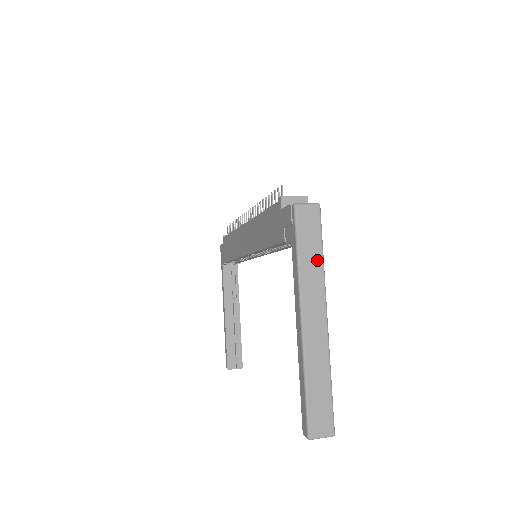
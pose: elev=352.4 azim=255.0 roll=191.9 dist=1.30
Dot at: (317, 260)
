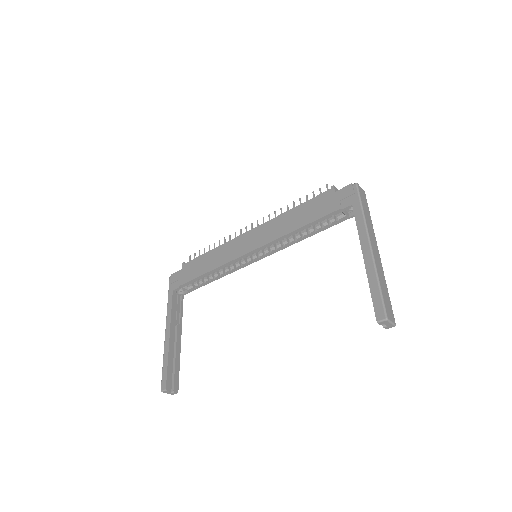
Dot at: (370, 218)
